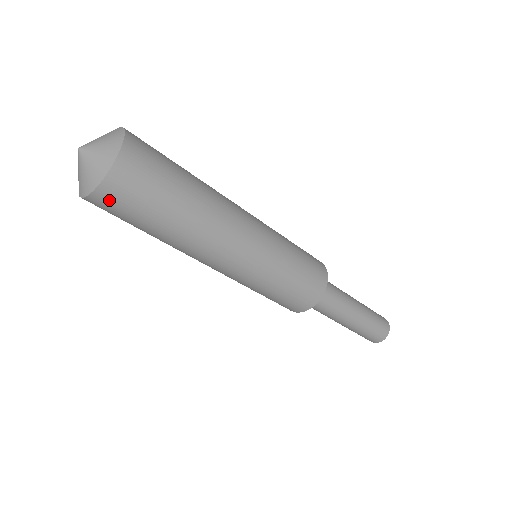
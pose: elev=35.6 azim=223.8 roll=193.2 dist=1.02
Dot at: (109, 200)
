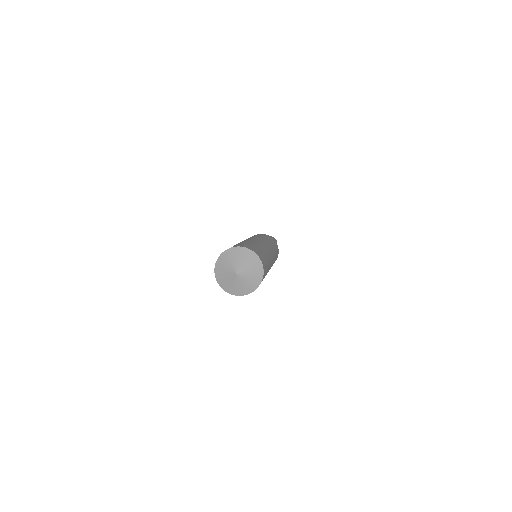
Dot at: occluded
